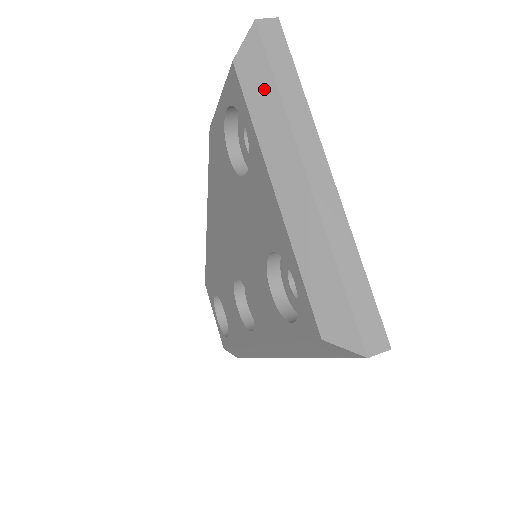
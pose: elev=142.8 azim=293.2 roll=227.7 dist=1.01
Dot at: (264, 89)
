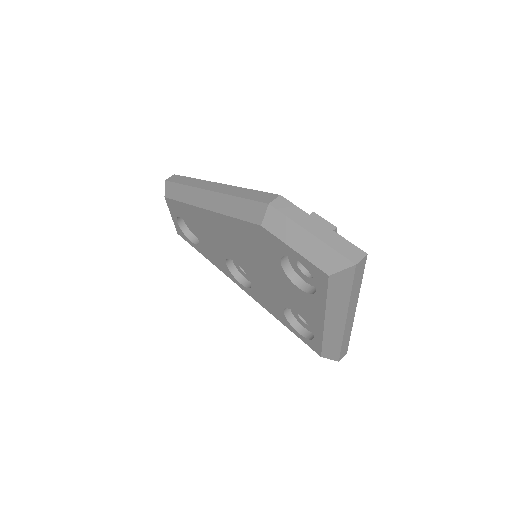
Dot at: (342, 291)
